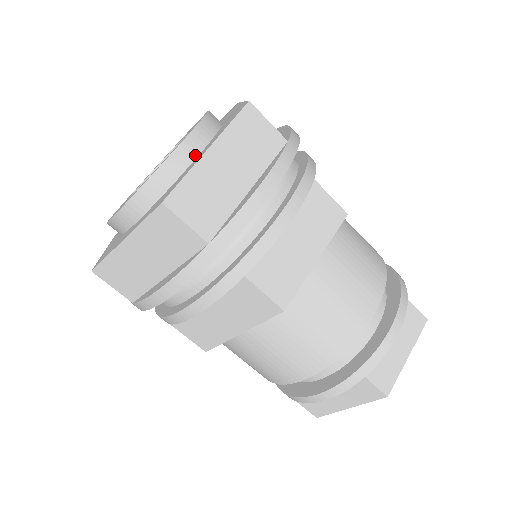
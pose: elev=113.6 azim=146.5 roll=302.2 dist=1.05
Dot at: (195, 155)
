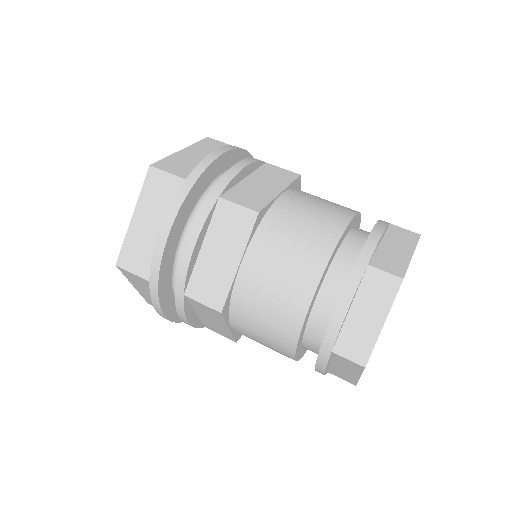
Dot at: occluded
